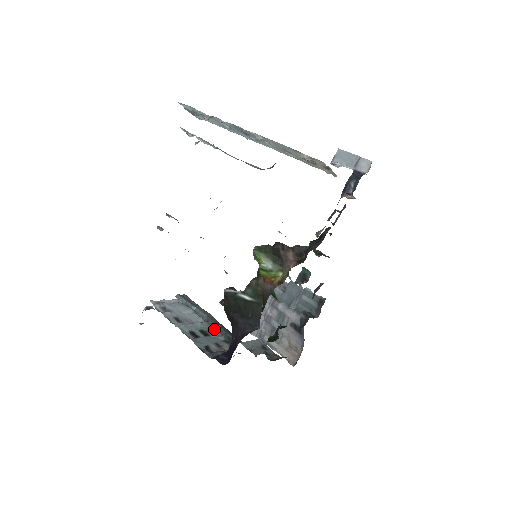
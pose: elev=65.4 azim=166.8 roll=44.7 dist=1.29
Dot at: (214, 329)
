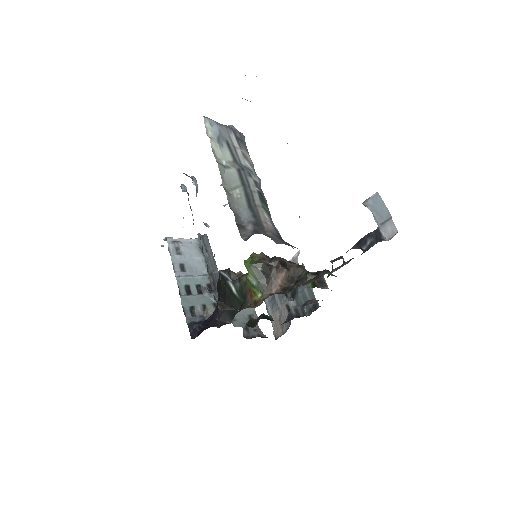
Dot at: (212, 286)
